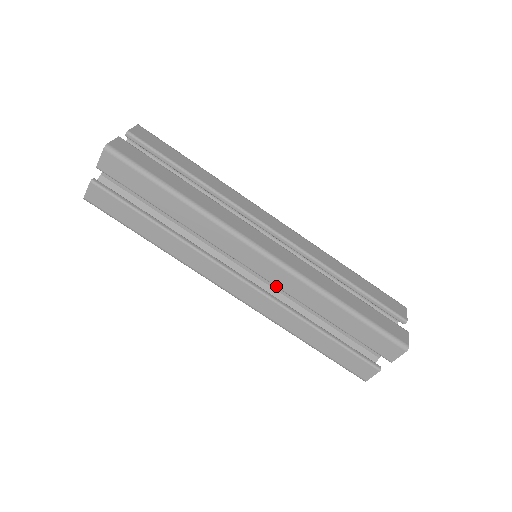
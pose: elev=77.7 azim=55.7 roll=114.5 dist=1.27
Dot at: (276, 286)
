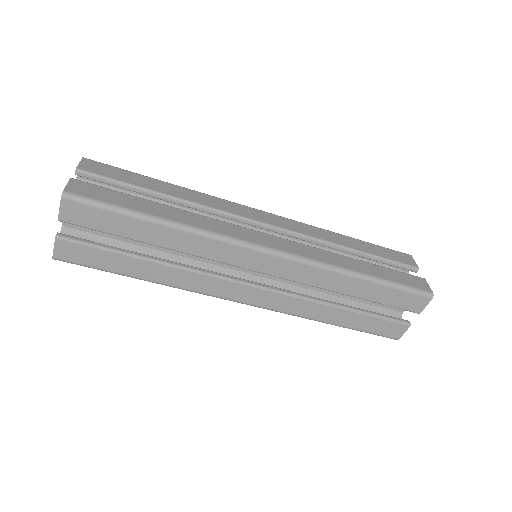
Dot at: (290, 280)
